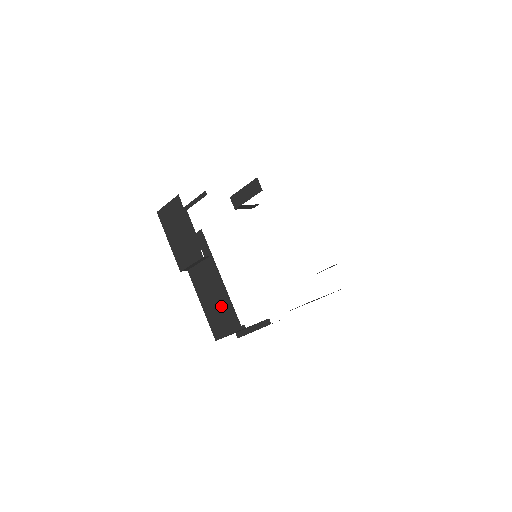
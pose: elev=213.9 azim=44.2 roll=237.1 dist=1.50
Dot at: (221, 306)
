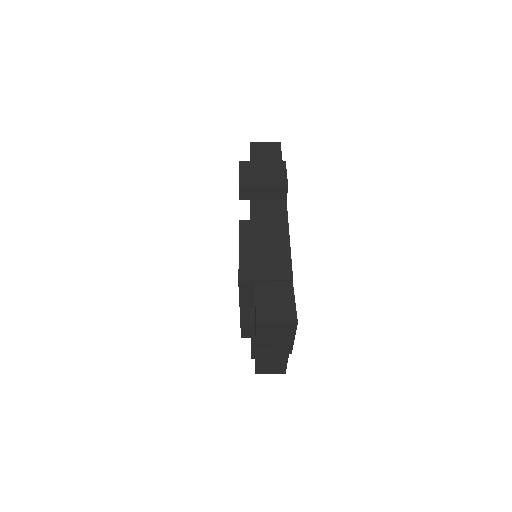
Dot at: (278, 364)
